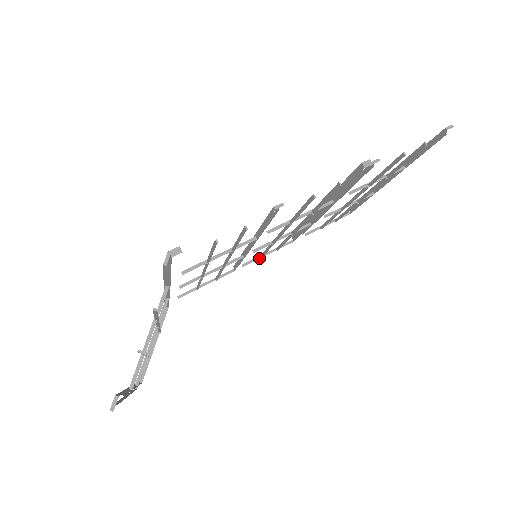
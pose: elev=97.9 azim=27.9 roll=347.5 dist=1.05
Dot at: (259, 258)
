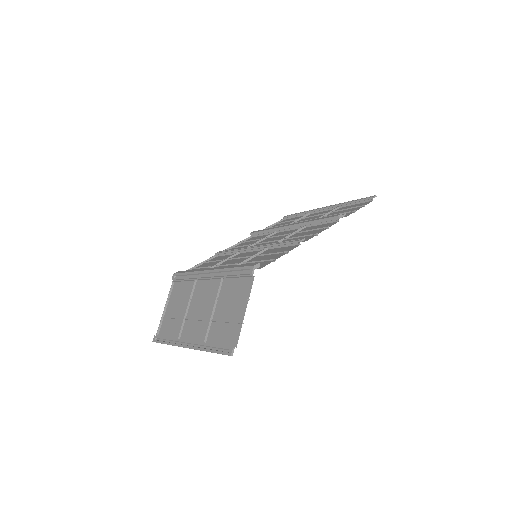
Dot at: (231, 248)
